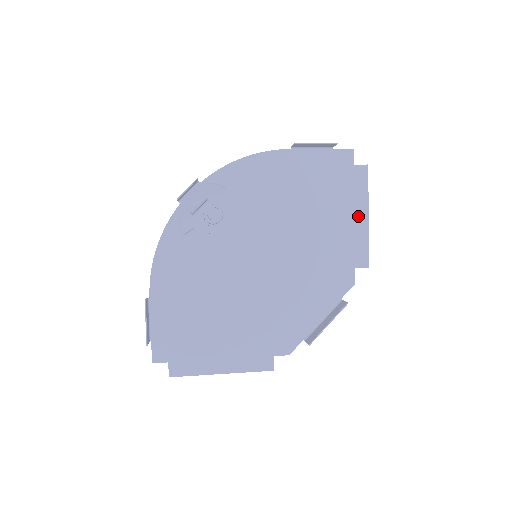
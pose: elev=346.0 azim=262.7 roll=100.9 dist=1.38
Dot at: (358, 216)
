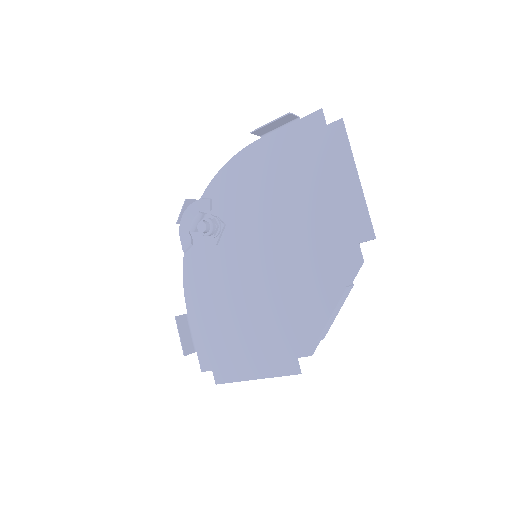
Dot at: (346, 181)
